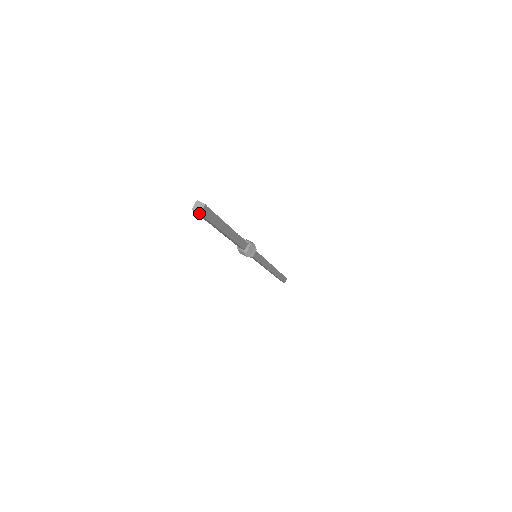
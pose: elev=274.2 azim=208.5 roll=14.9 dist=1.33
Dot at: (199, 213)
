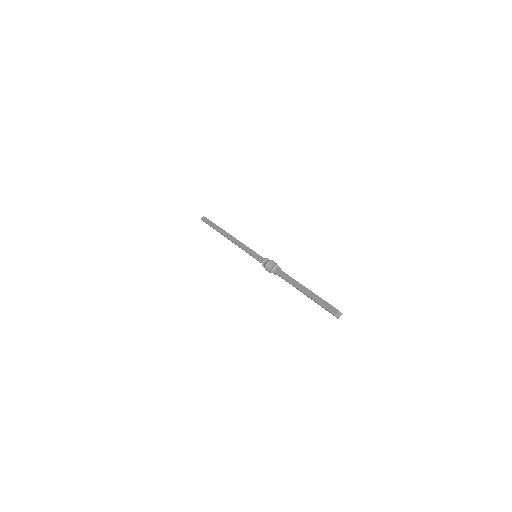
Dot at: (337, 318)
